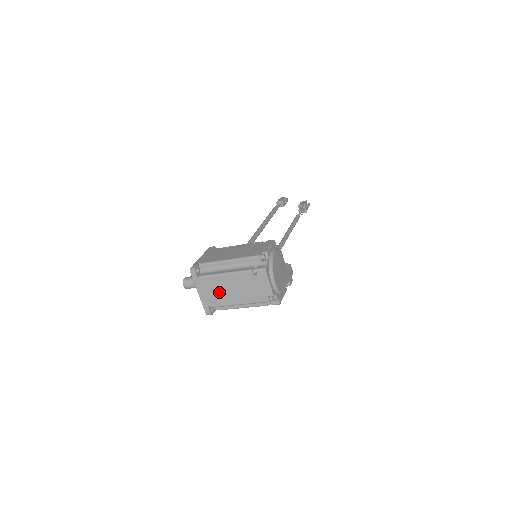
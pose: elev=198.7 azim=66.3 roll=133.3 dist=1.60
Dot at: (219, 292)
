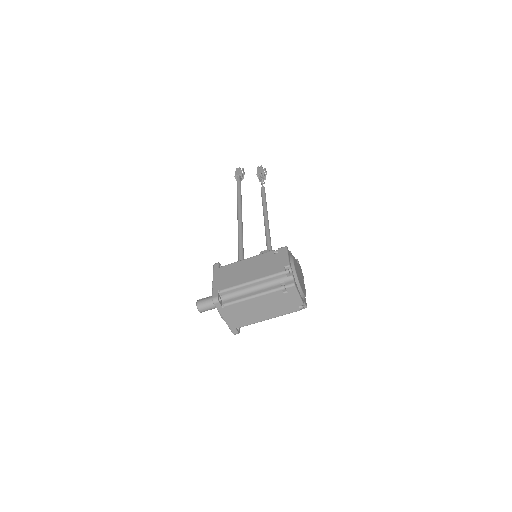
Dot at: (247, 314)
